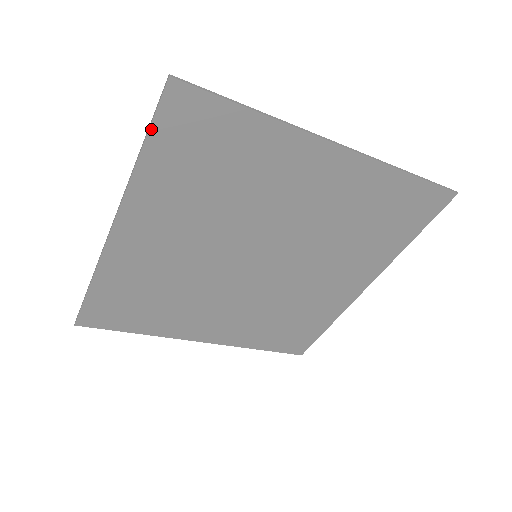
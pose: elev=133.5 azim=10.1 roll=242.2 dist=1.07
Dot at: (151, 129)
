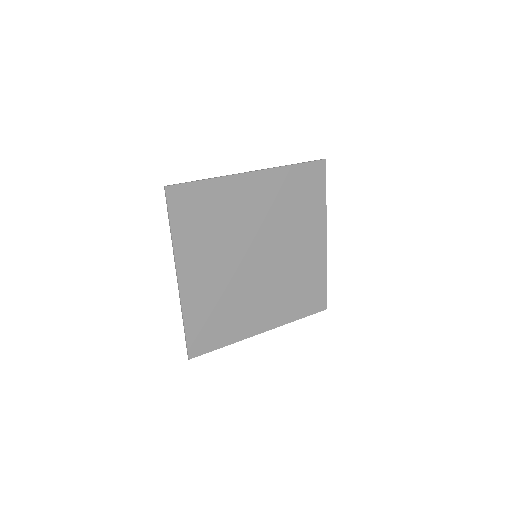
Dot at: (306, 163)
